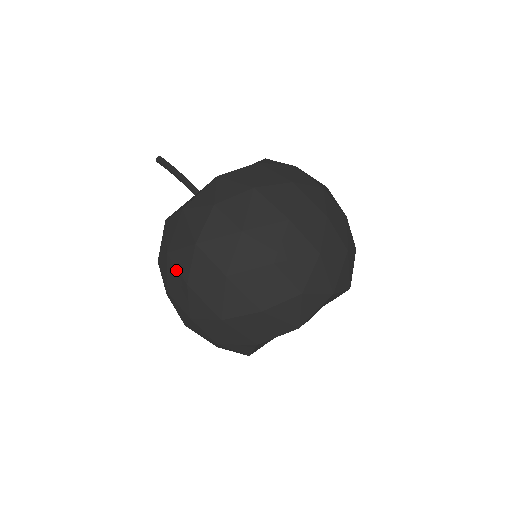
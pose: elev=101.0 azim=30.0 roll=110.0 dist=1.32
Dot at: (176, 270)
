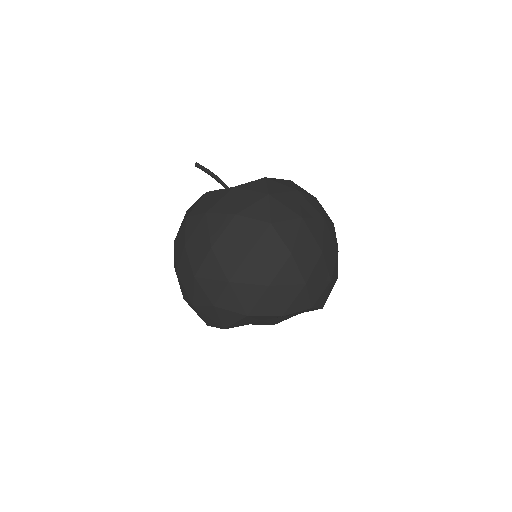
Dot at: occluded
